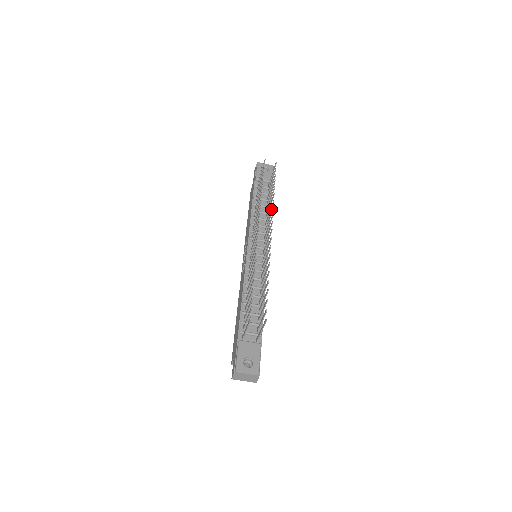
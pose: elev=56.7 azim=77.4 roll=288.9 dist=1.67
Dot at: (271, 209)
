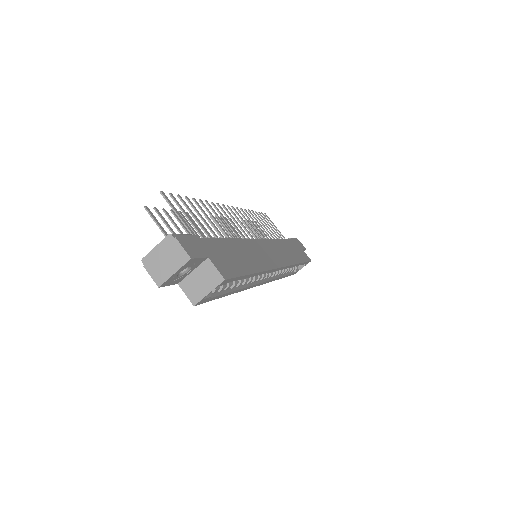
Dot at: (252, 220)
